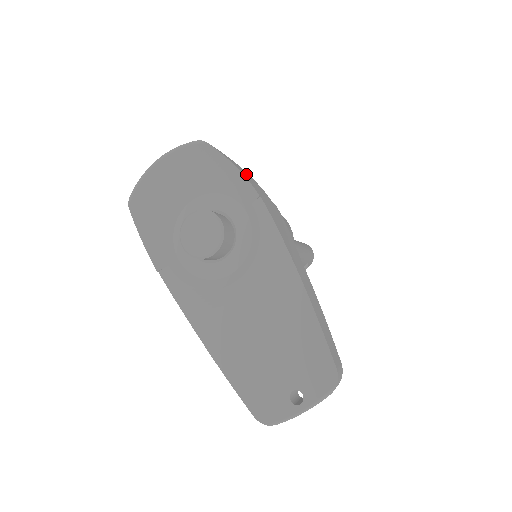
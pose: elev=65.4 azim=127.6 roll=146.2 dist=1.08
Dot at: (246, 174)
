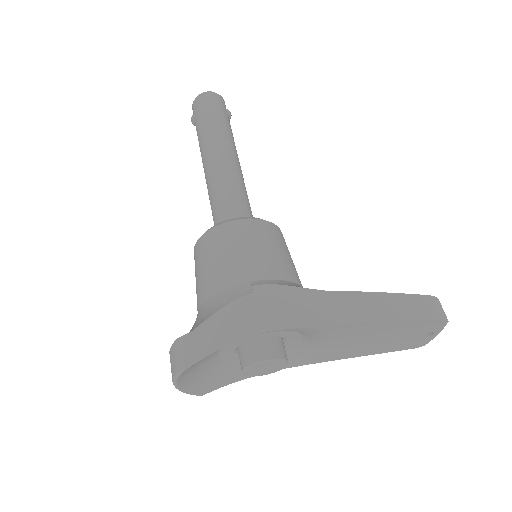
Dot at: (224, 327)
